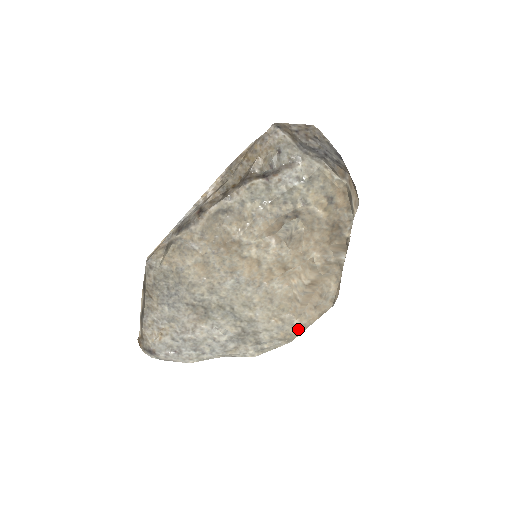
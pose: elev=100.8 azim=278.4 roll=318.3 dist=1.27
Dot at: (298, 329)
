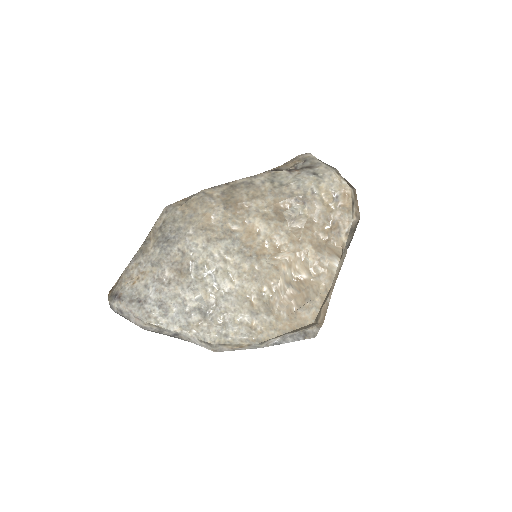
Dot at: (271, 329)
